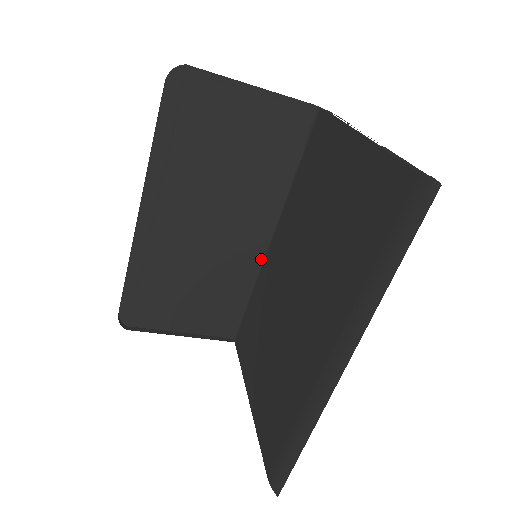
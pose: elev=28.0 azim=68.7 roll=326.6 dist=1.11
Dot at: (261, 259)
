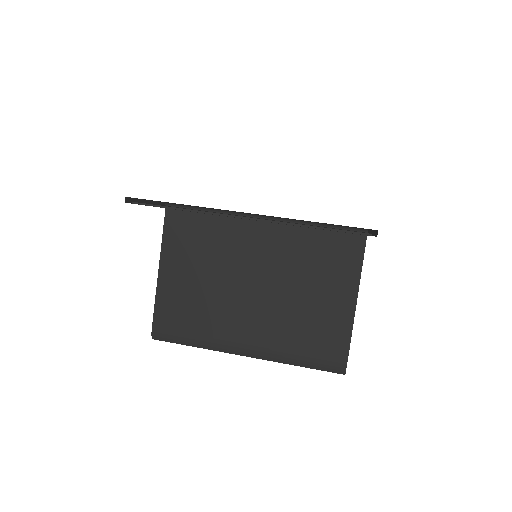
Dot at: occluded
